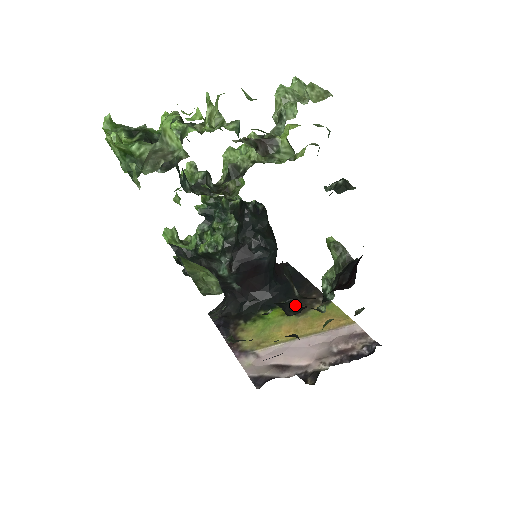
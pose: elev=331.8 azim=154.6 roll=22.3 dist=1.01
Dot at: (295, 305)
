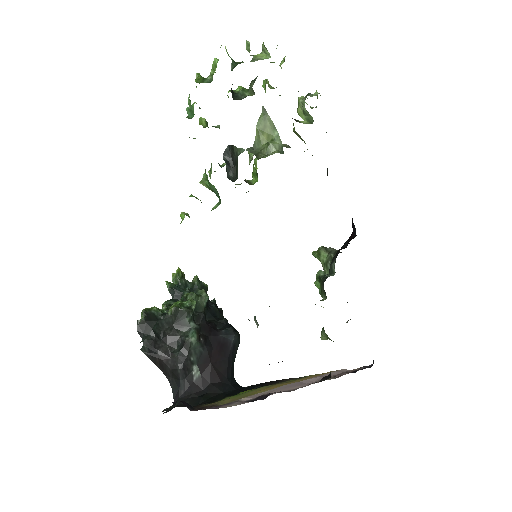
Dot at: occluded
